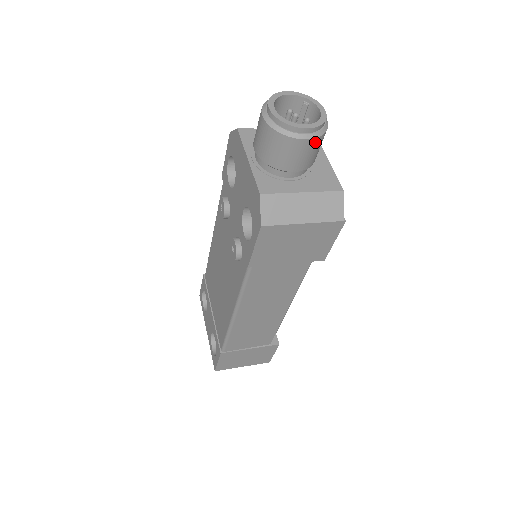
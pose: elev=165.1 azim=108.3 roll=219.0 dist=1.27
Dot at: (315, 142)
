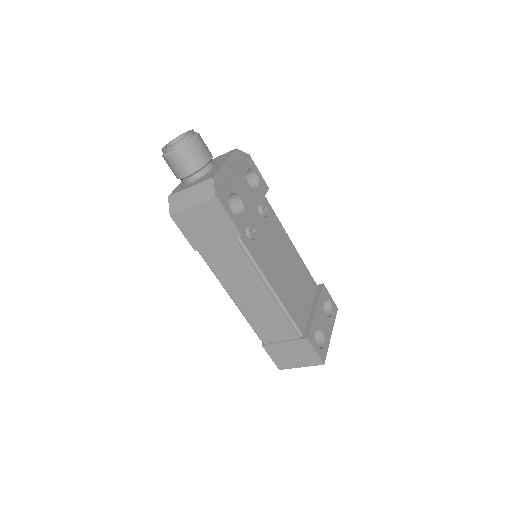
Dot at: (180, 153)
